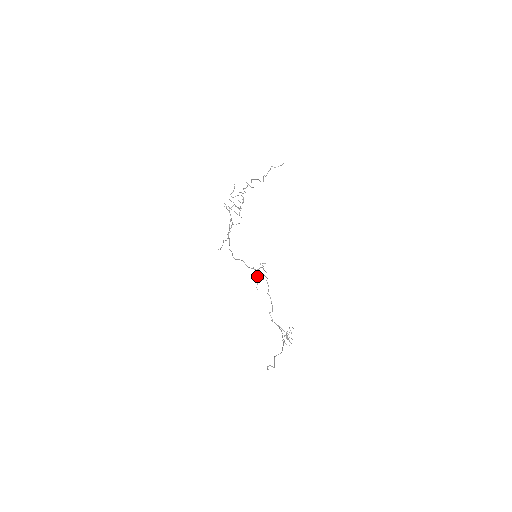
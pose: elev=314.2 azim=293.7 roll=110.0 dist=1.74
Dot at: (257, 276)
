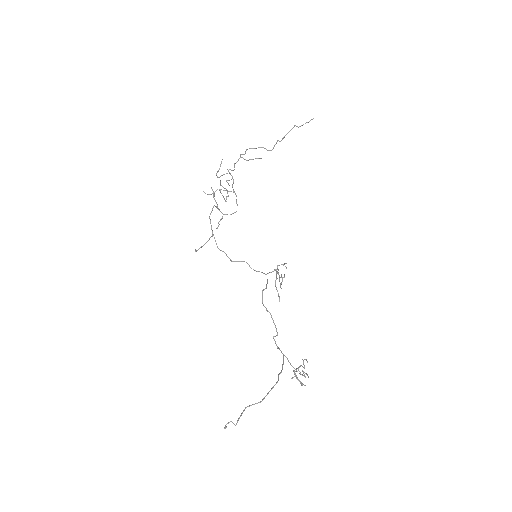
Dot at: (275, 282)
